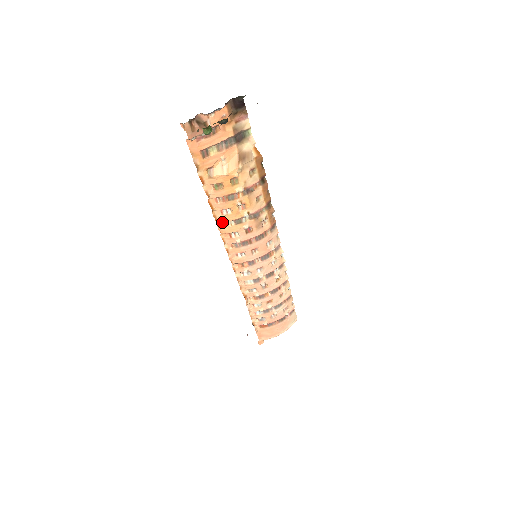
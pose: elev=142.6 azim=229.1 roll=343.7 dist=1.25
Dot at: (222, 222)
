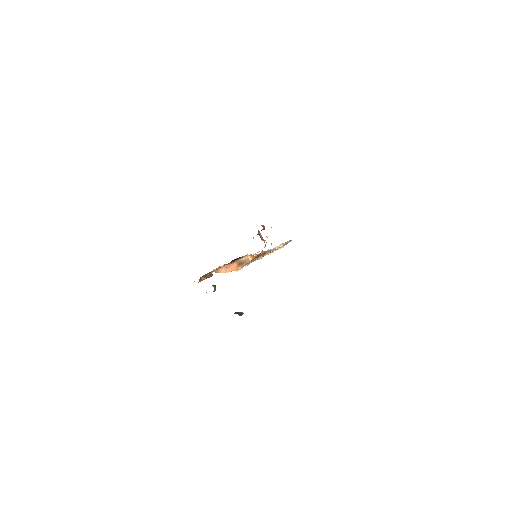
Dot at: occluded
